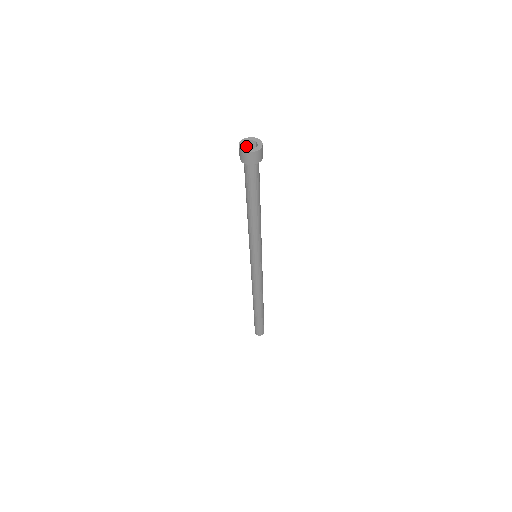
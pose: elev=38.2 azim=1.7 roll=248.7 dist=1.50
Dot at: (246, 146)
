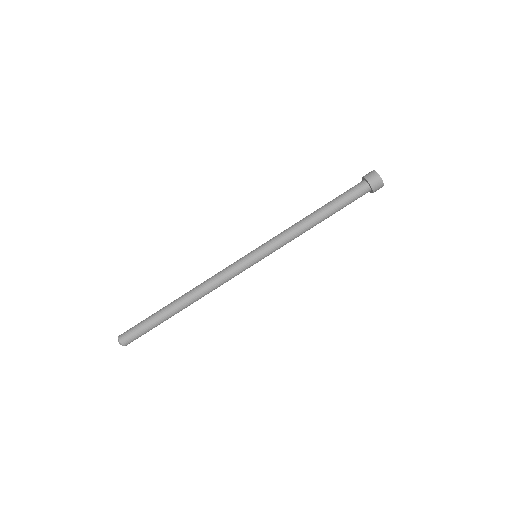
Dot at: occluded
